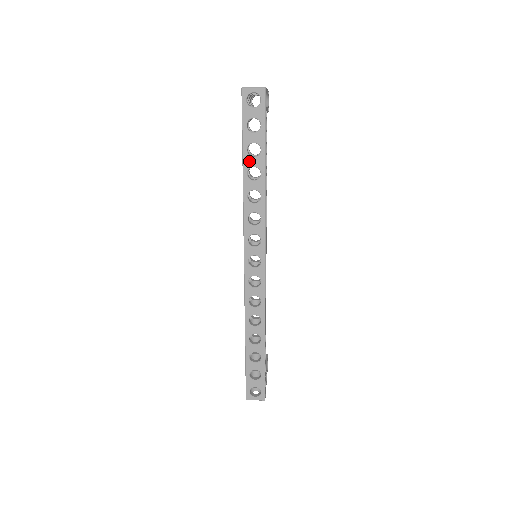
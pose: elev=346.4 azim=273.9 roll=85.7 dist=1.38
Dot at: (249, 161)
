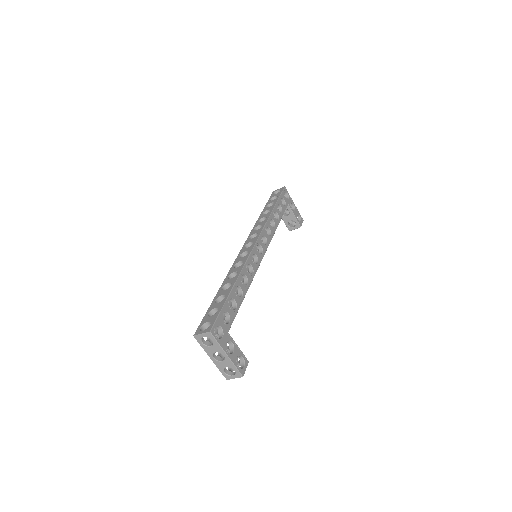
Dot at: (266, 209)
